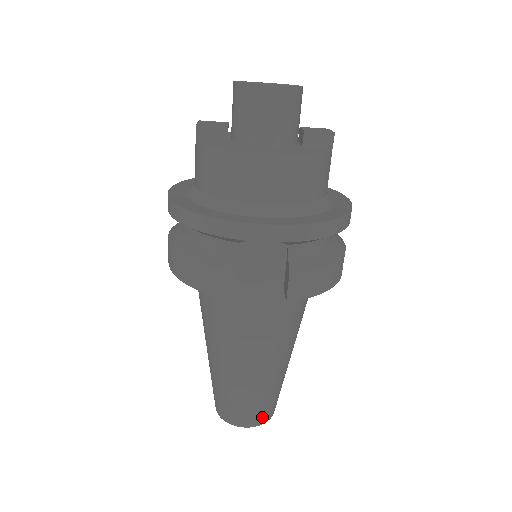
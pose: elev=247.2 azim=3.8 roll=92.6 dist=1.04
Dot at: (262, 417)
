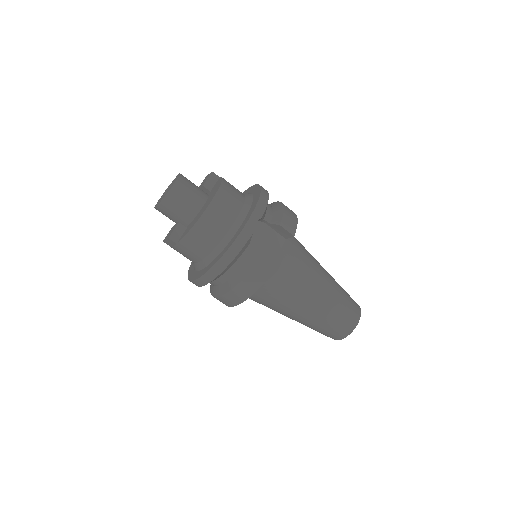
Dot at: (356, 308)
